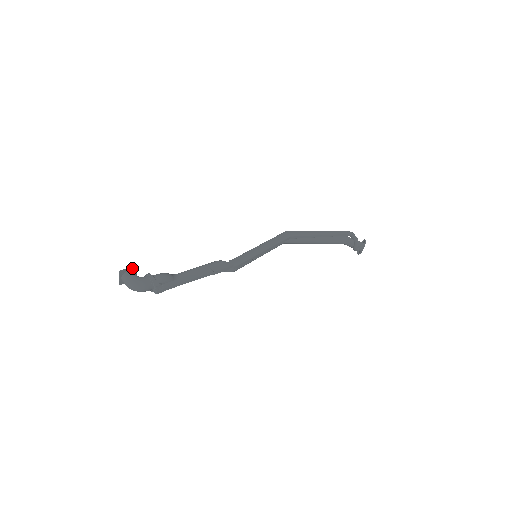
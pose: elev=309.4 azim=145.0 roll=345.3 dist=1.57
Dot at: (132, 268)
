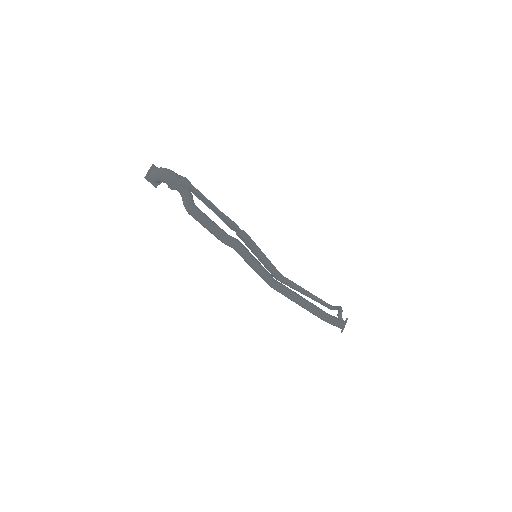
Dot at: occluded
